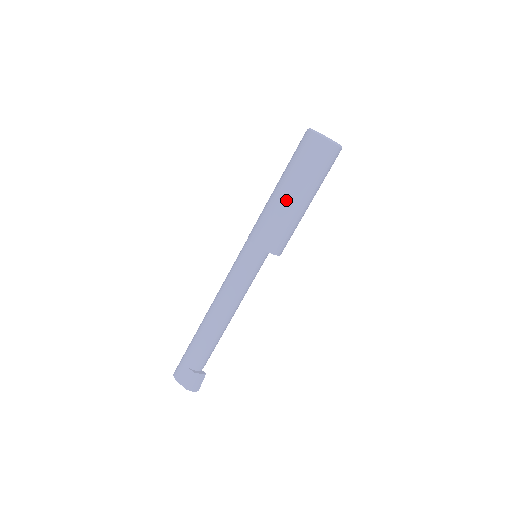
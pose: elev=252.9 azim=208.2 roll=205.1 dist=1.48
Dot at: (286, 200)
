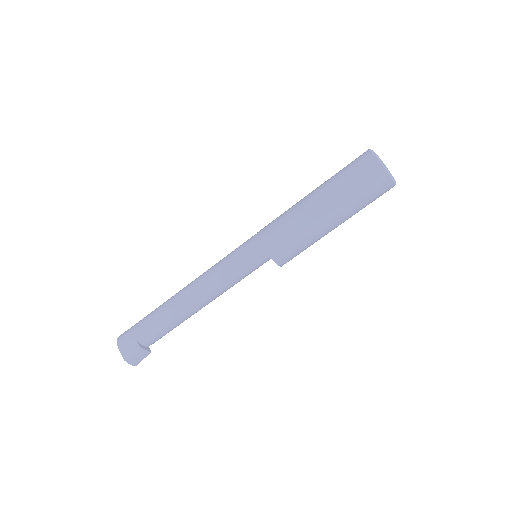
Dot at: (314, 213)
